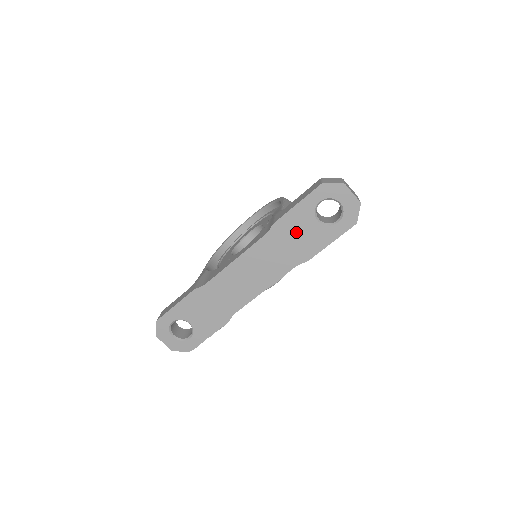
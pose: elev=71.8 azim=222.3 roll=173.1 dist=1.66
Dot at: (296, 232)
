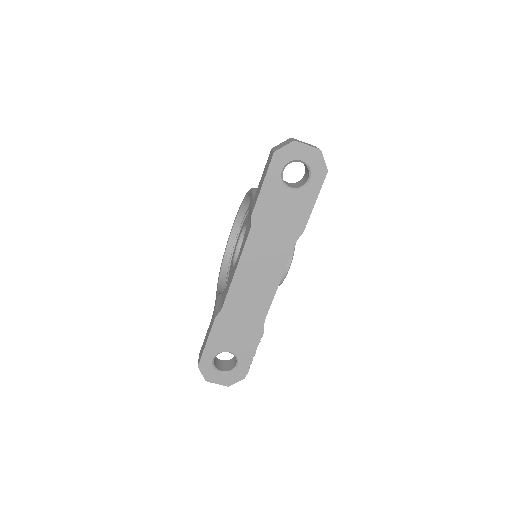
Dot at: (277, 211)
